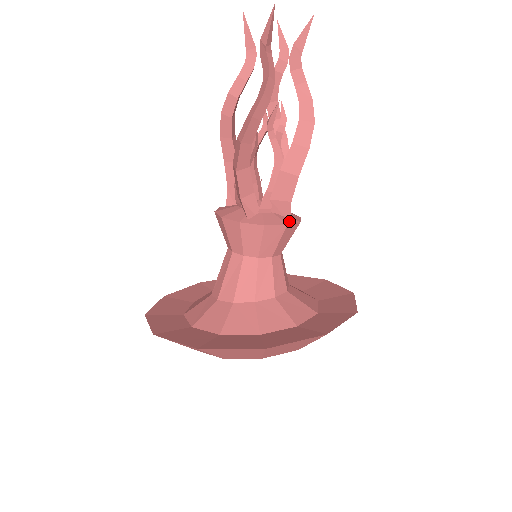
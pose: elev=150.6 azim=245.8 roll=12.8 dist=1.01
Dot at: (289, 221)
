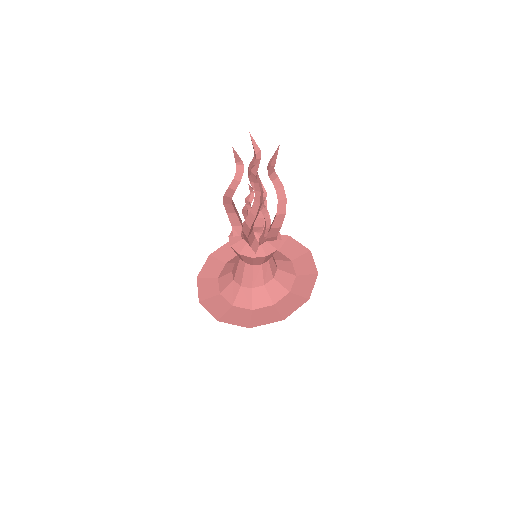
Dot at: (277, 244)
